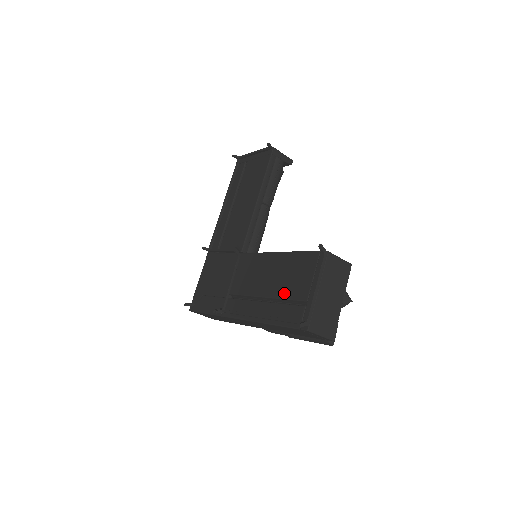
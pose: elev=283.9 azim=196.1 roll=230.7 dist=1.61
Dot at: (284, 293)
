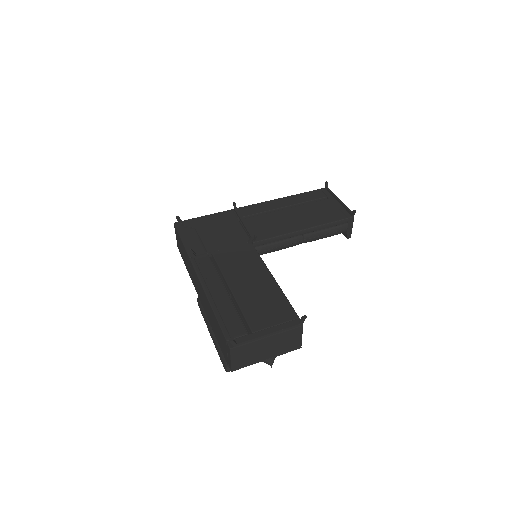
Dot at: (246, 307)
